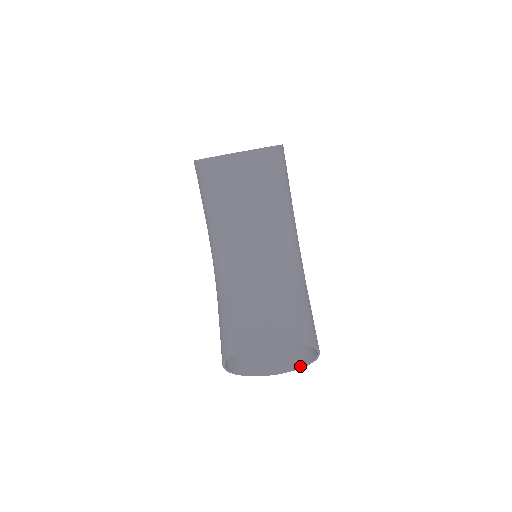
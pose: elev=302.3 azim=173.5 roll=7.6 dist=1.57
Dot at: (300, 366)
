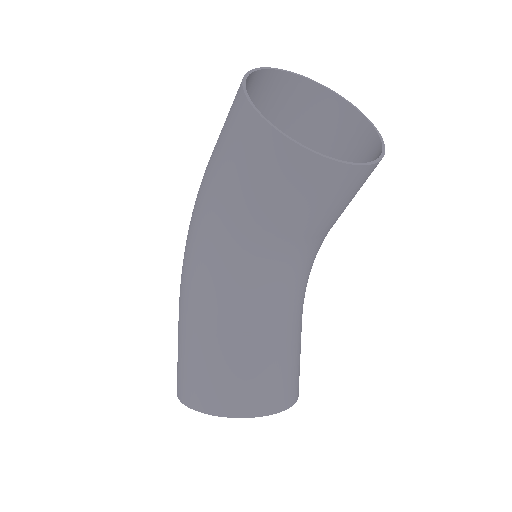
Dot at: occluded
